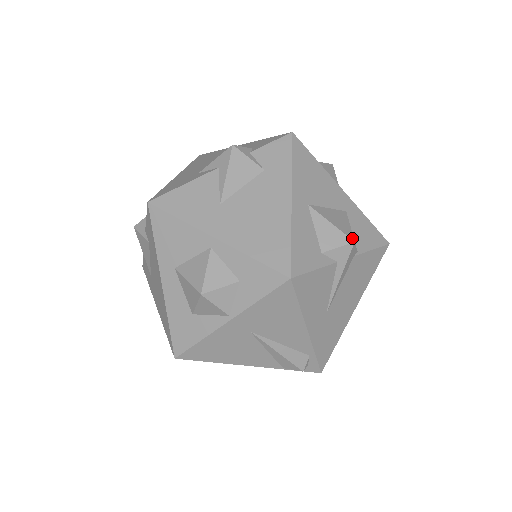
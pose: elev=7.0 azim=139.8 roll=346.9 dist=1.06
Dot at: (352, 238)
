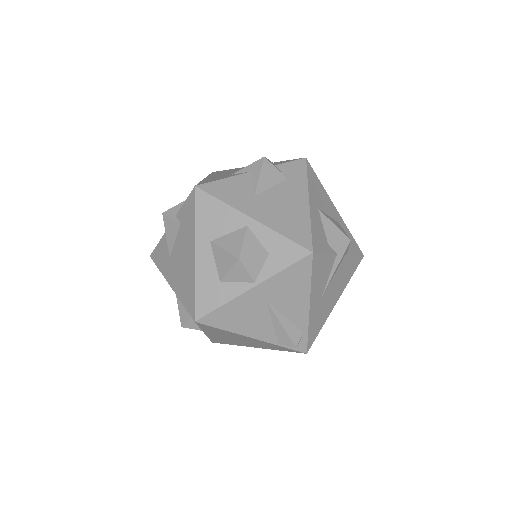
Dot at: occluded
